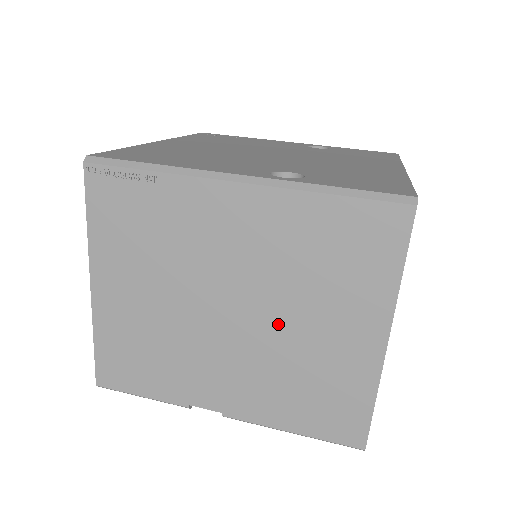
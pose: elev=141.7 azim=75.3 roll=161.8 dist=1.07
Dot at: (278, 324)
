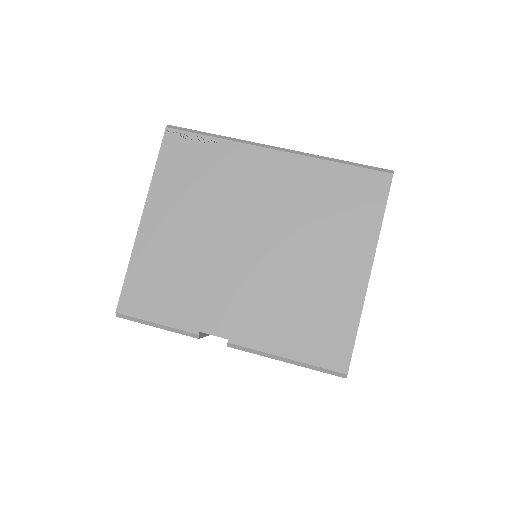
Dot at: (289, 256)
